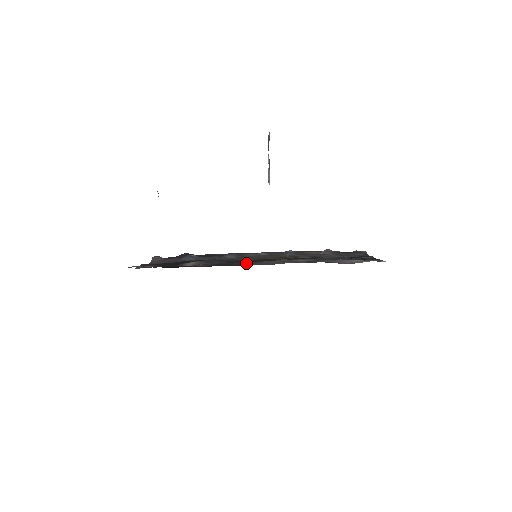
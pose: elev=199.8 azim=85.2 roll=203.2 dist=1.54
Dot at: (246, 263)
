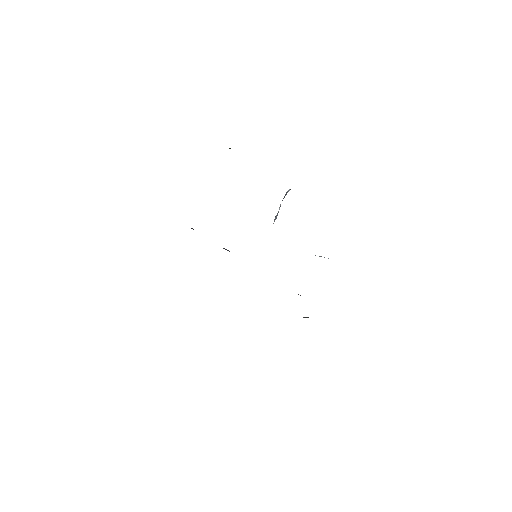
Dot at: occluded
